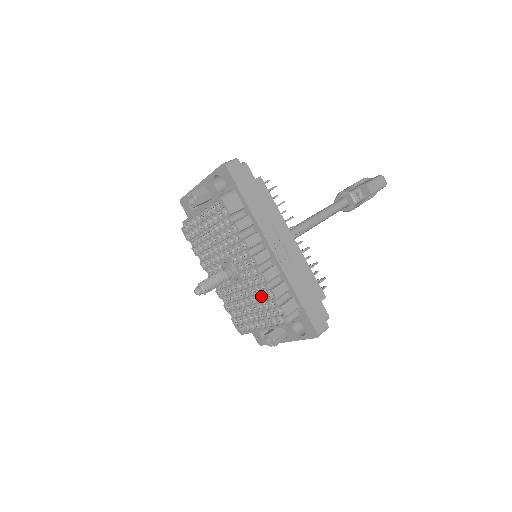
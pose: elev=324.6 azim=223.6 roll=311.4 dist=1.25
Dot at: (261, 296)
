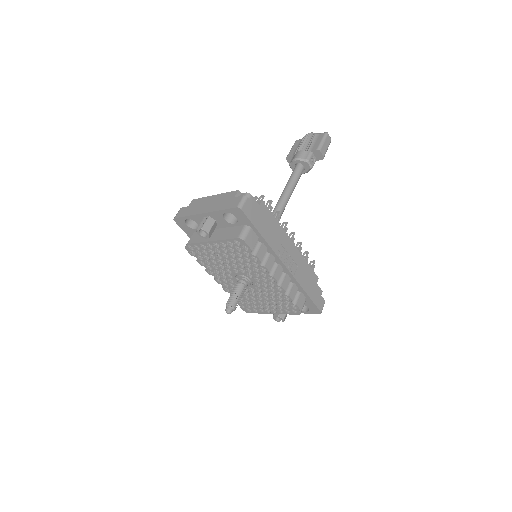
Dot at: (276, 297)
